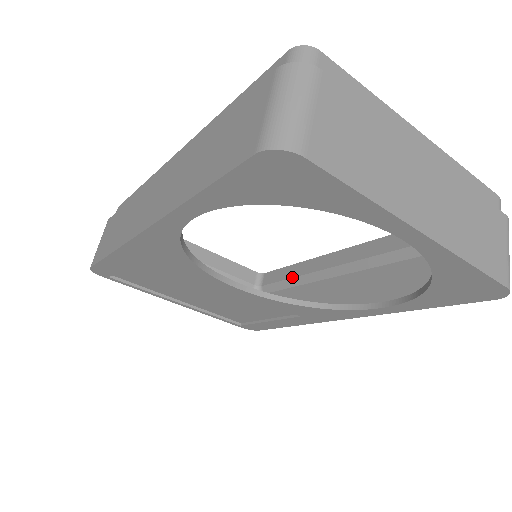
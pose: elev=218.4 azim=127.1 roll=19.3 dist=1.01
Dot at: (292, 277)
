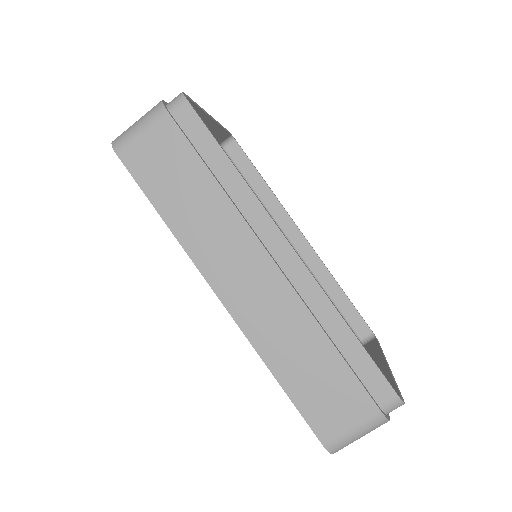
Dot at: (253, 188)
